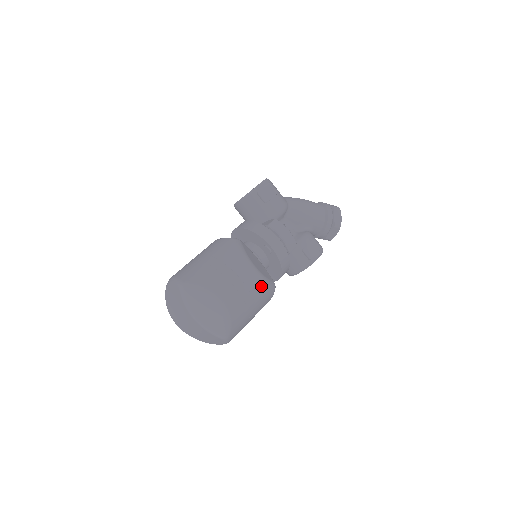
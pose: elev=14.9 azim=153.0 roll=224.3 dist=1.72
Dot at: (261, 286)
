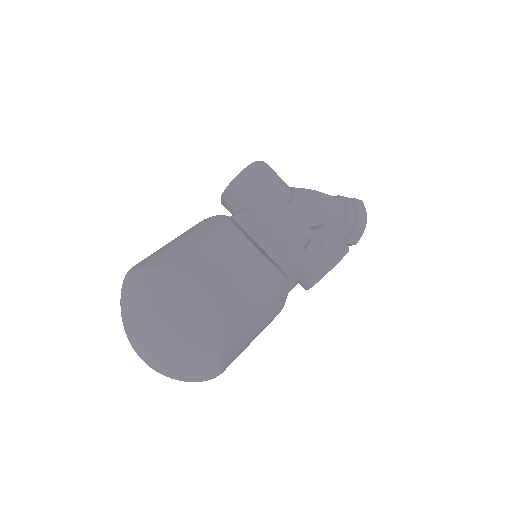
Dot at: (267, 274)
